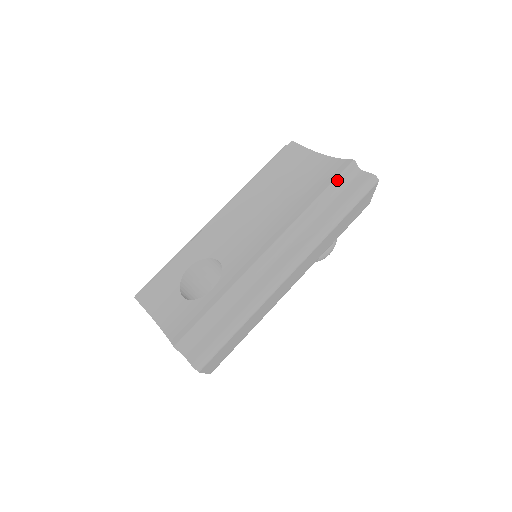
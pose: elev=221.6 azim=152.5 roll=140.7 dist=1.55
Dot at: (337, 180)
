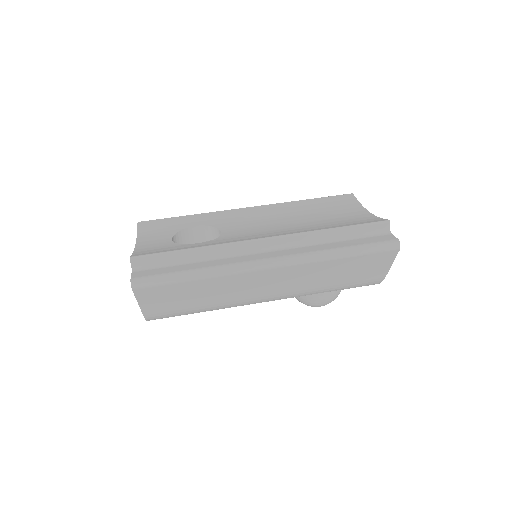
Dot at: (363, 225)
